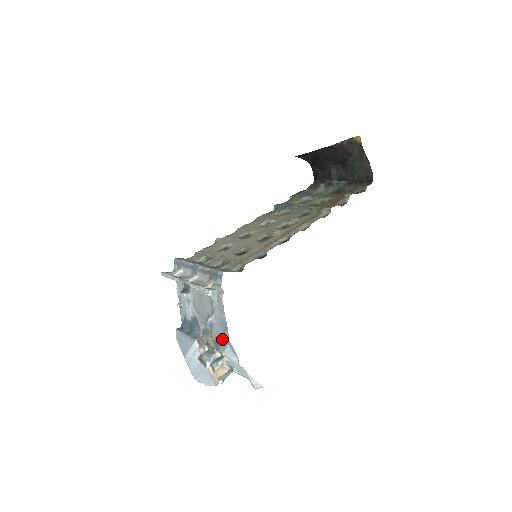
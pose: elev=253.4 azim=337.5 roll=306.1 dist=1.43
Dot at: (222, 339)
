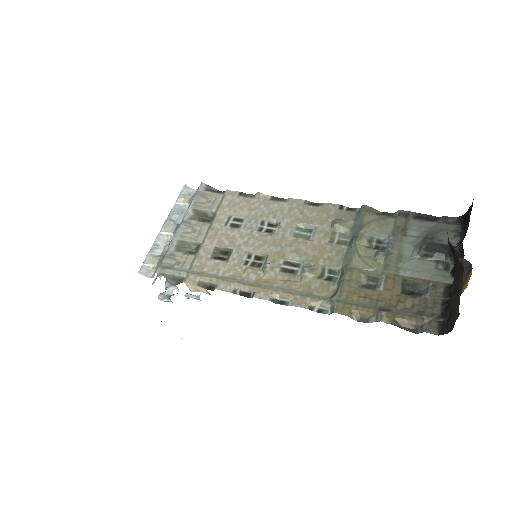
Dot at: occluded
